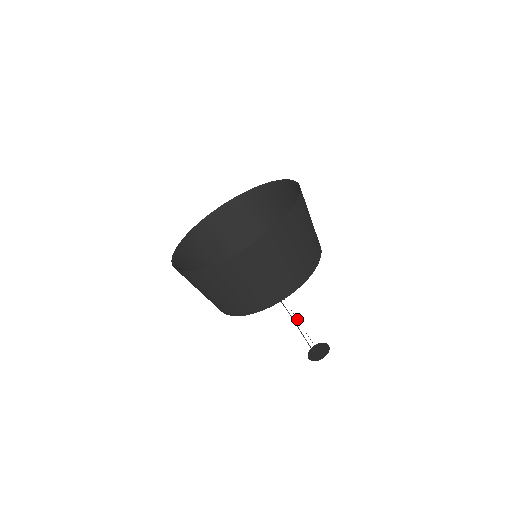
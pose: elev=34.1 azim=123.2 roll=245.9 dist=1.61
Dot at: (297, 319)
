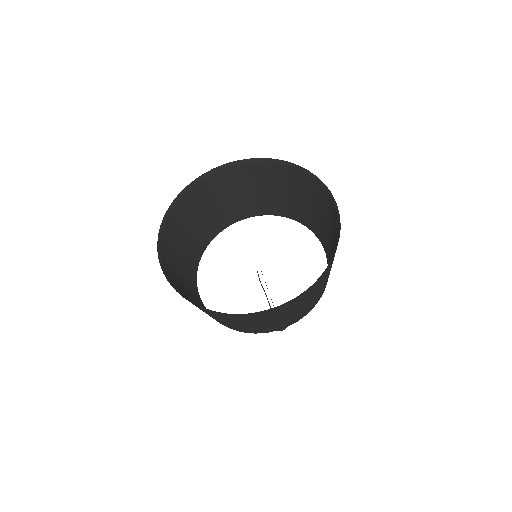
Dot at: occluded
